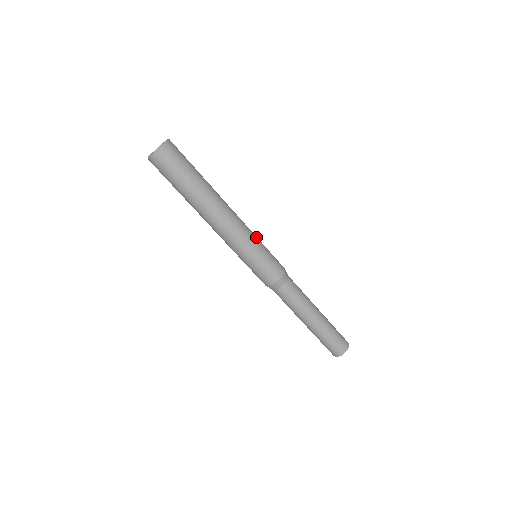
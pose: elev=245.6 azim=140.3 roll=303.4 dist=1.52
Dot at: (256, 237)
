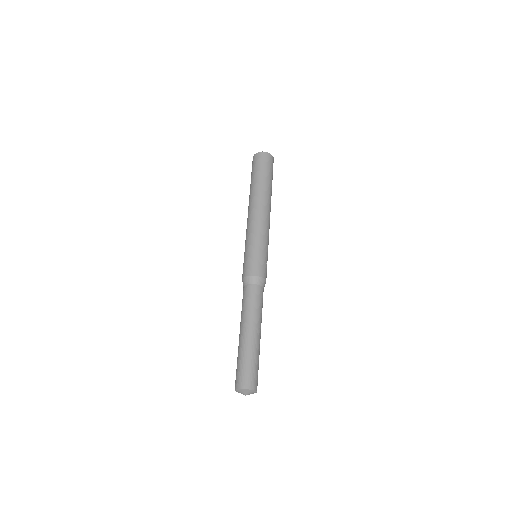
Dot at: occluded
